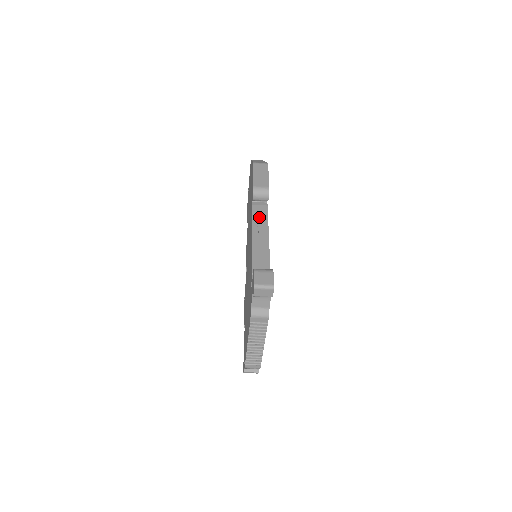
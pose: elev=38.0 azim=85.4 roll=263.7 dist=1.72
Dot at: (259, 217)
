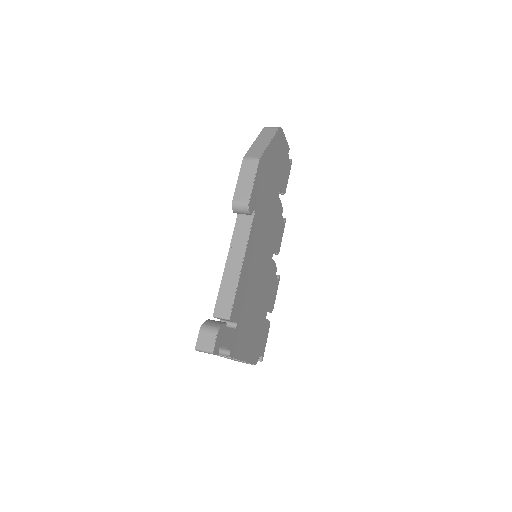
Dot at: (239, 235)
